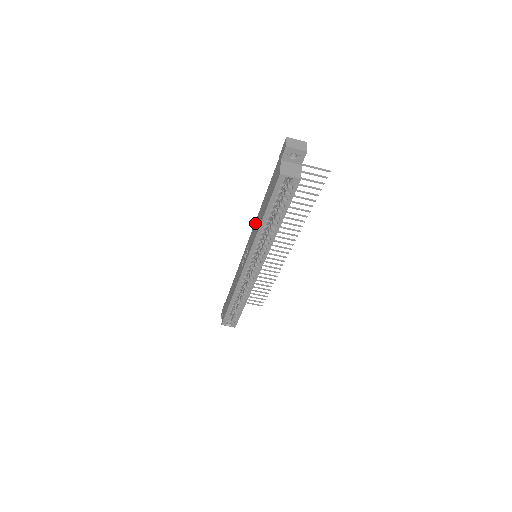
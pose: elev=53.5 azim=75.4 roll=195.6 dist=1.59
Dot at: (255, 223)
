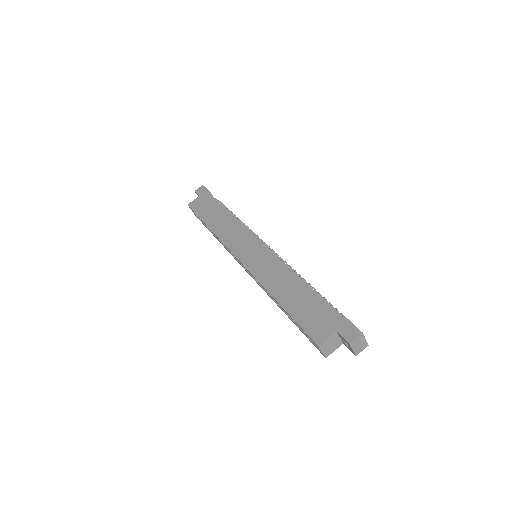
Dot at: (280, 265)
